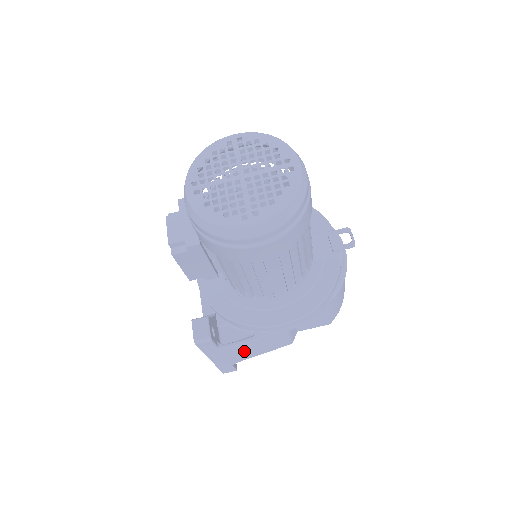
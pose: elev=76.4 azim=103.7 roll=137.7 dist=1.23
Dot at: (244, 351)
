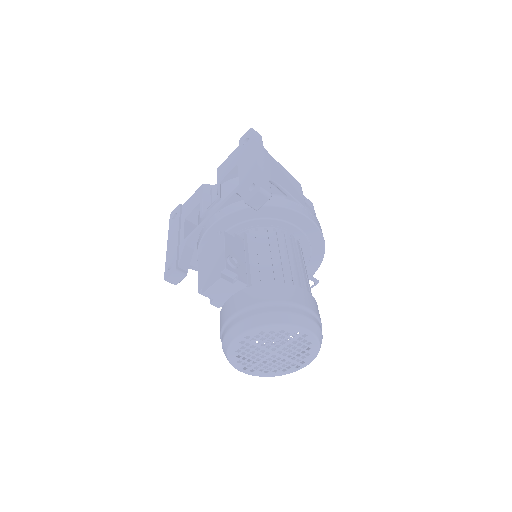
Dot at: occluded
